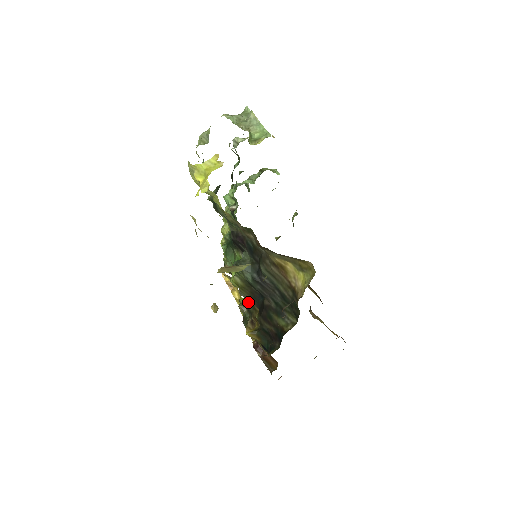
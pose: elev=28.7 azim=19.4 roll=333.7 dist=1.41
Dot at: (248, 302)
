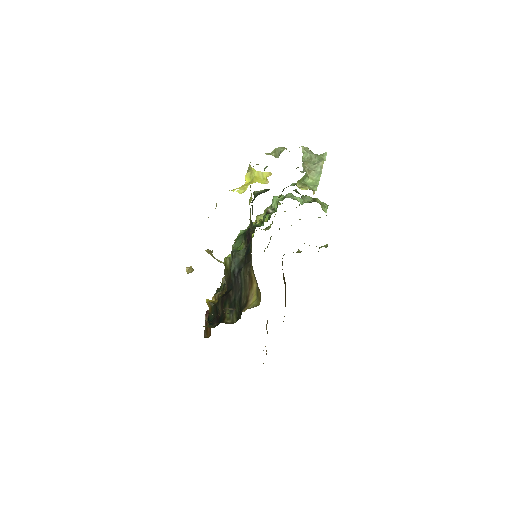
Dot at: occluded
